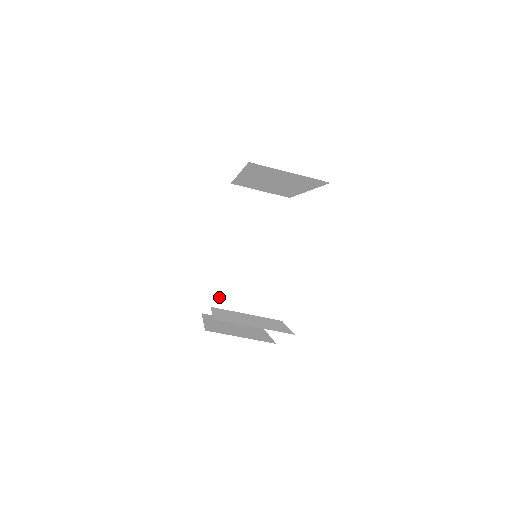
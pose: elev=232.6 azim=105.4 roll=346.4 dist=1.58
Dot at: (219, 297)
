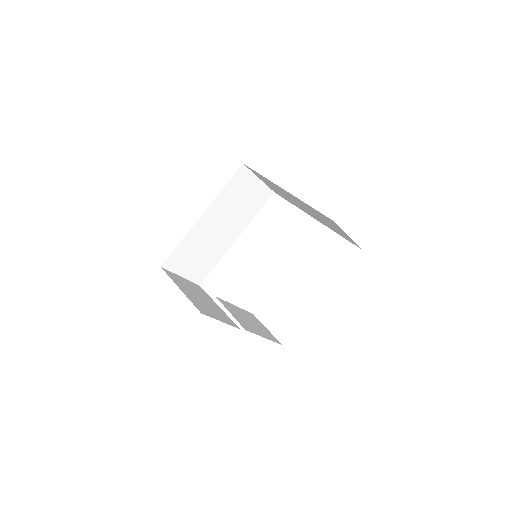
Dot at: (181, 257)
